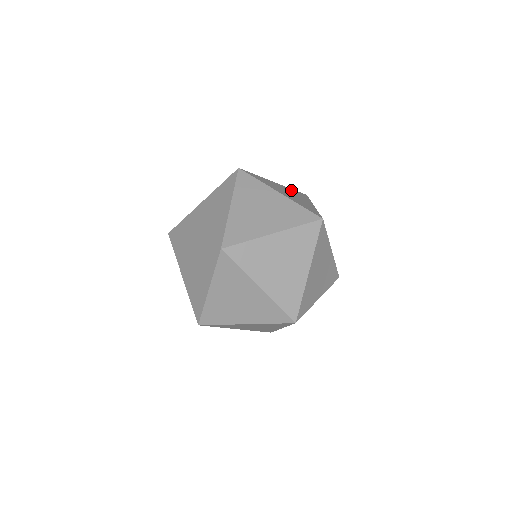
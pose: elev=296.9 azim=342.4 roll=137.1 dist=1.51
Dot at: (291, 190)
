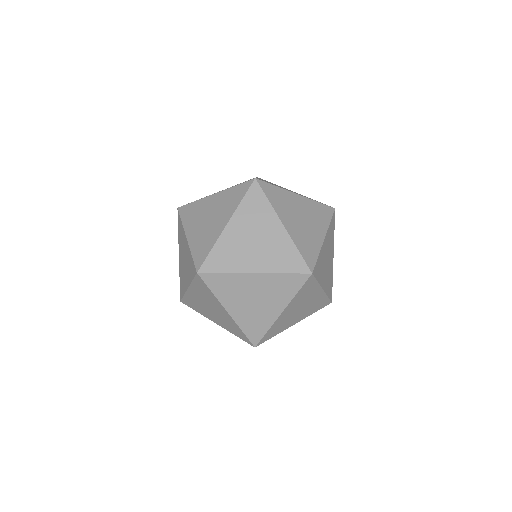
Dot at: occluded
